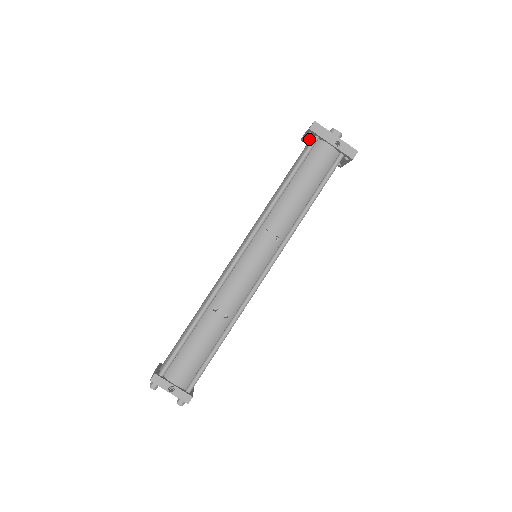
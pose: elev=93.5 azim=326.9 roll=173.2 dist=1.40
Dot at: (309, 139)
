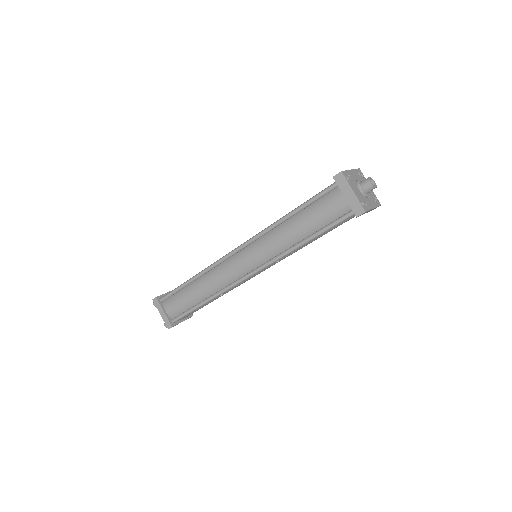
Dot at: occluded
